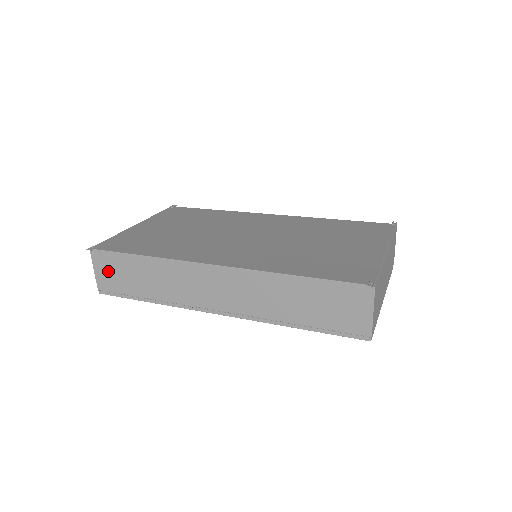
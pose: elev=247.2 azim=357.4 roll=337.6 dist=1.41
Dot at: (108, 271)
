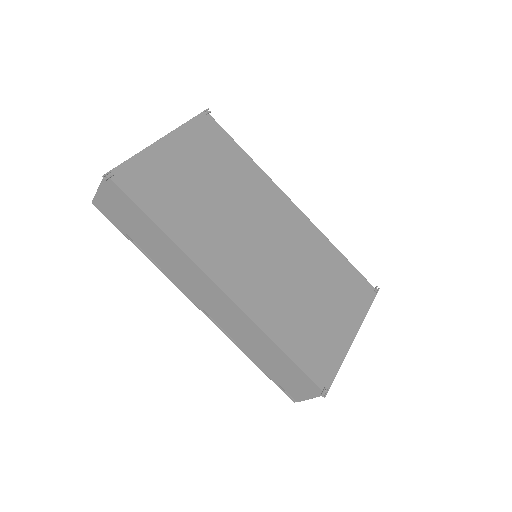
Dot at: (114, 202)
